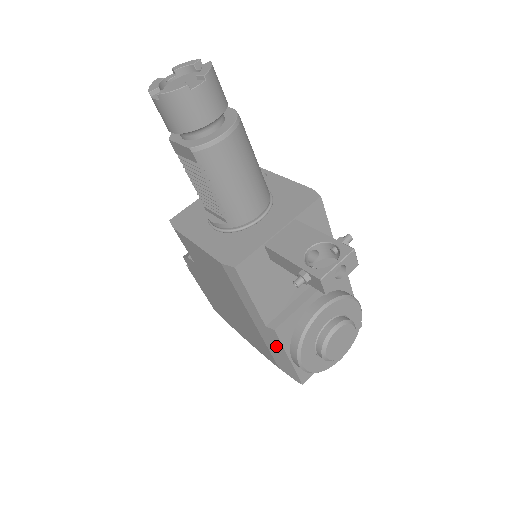
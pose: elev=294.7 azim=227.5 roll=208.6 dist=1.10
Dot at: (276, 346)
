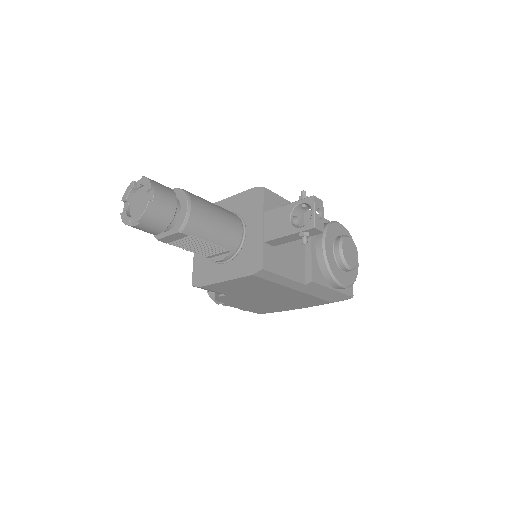
Dot at: (320, 290)
